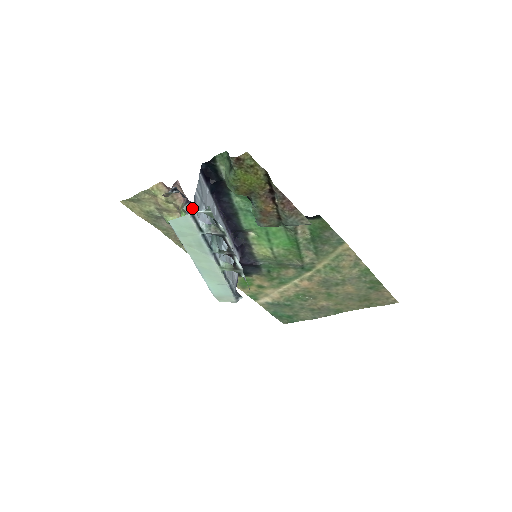
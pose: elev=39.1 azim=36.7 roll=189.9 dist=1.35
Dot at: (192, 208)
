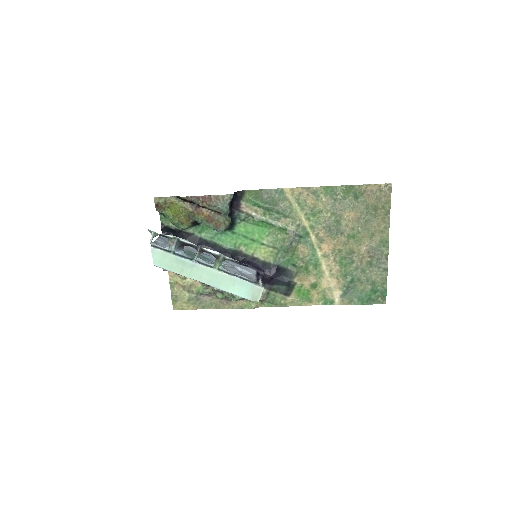
Dot at: occluded
